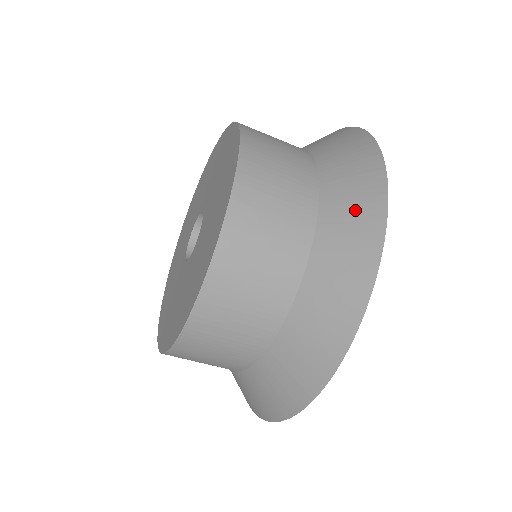
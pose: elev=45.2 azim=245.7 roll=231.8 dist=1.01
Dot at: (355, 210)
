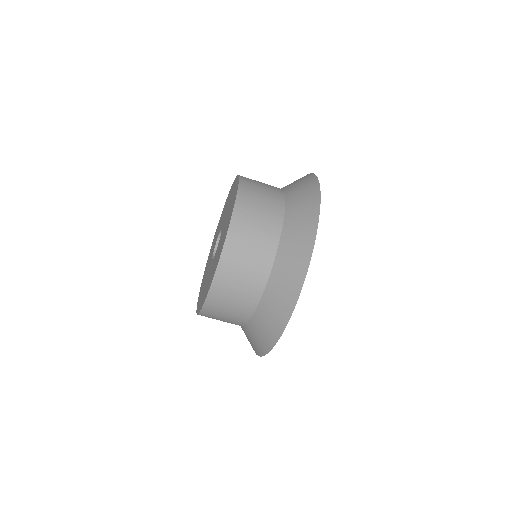
Dot at: (296, 253)
